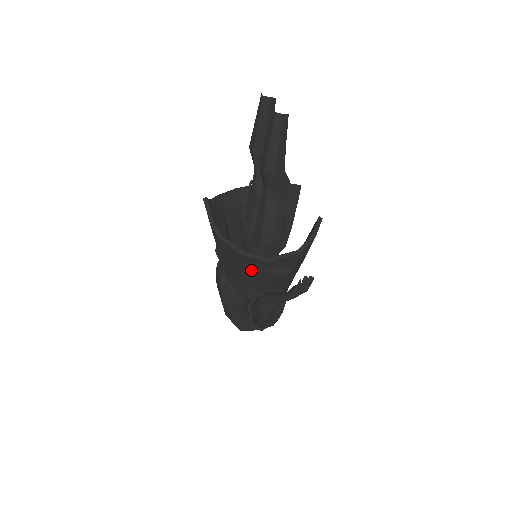
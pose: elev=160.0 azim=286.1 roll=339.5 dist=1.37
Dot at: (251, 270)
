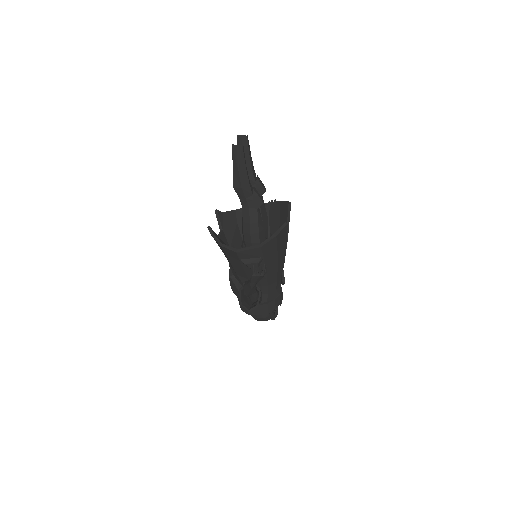
Dot at: (234, 260)
